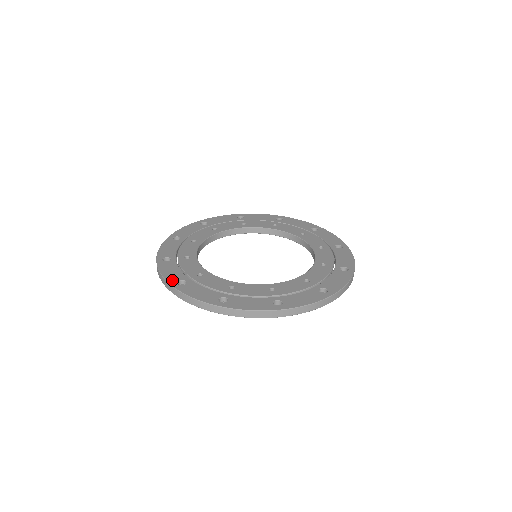
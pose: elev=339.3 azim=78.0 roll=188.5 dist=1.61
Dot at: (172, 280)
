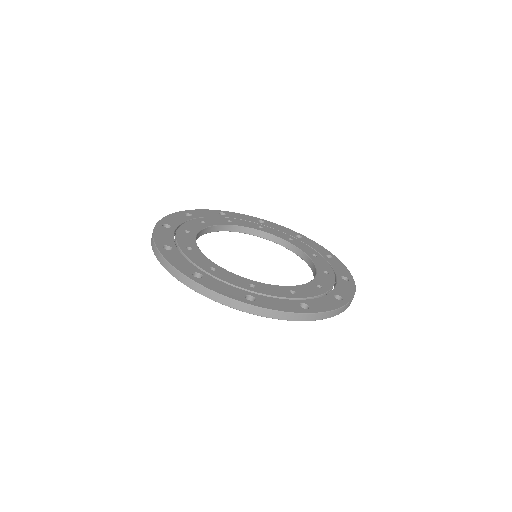
Dot at: (186, 271)
